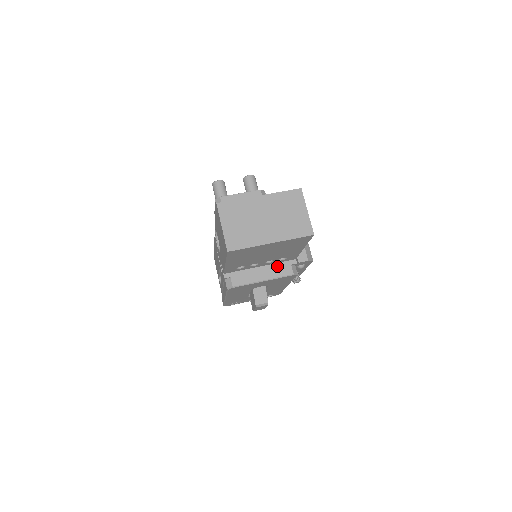
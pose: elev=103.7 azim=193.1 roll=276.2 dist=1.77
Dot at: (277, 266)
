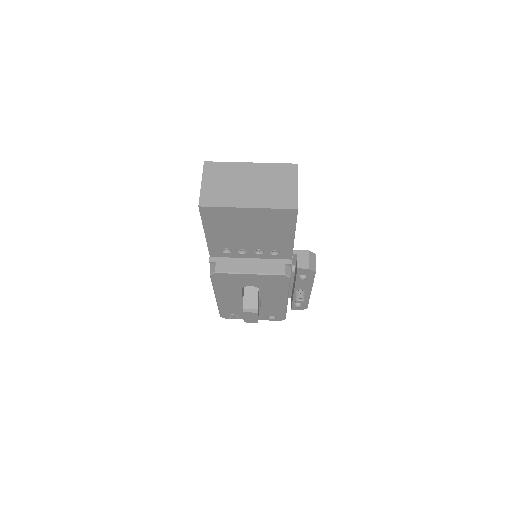
Dot at: (269, 262)
